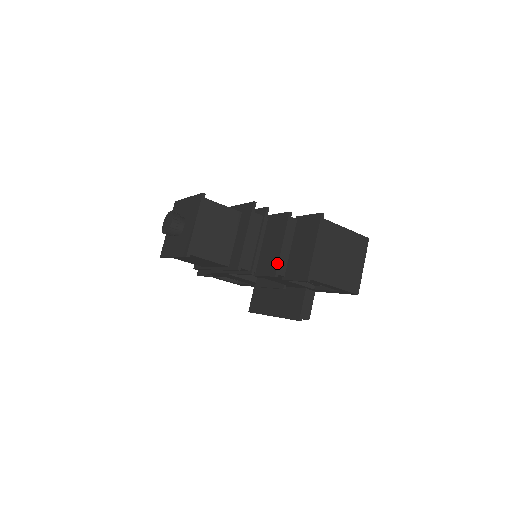
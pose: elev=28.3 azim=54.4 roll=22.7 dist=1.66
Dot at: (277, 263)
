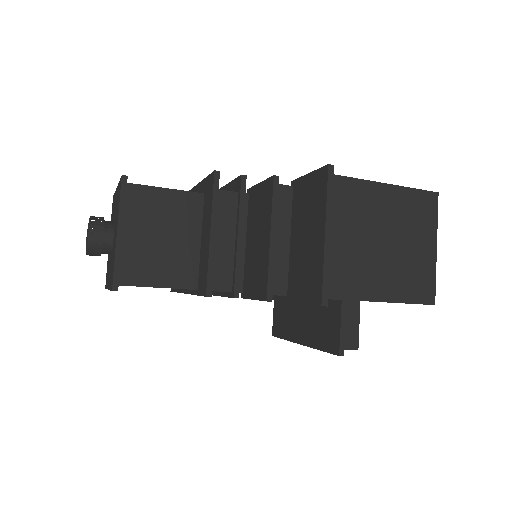
Dot at: (266, 275)
